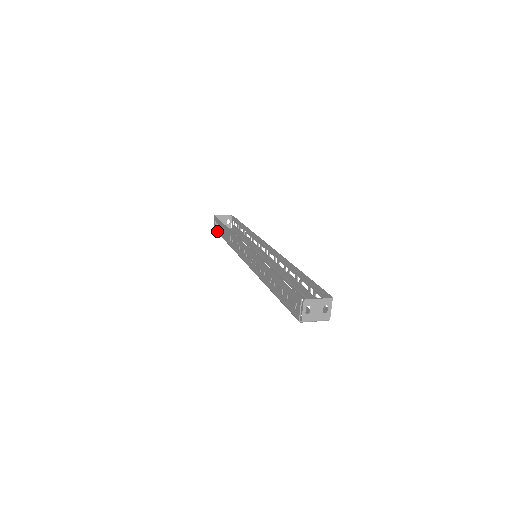
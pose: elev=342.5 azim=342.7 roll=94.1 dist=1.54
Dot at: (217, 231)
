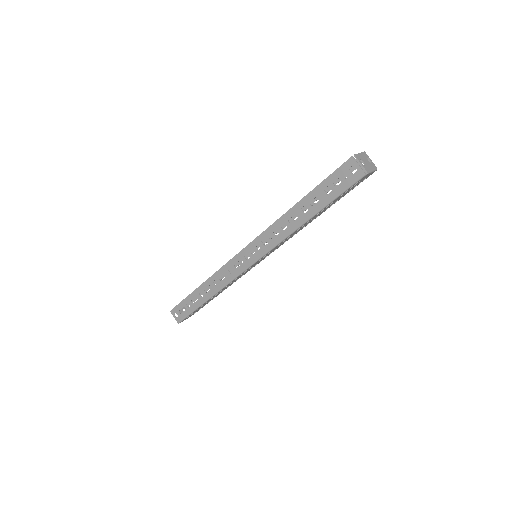
Dot at: (186, 315)
